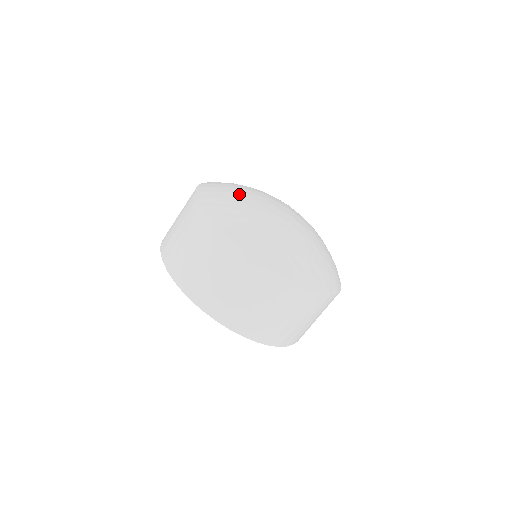
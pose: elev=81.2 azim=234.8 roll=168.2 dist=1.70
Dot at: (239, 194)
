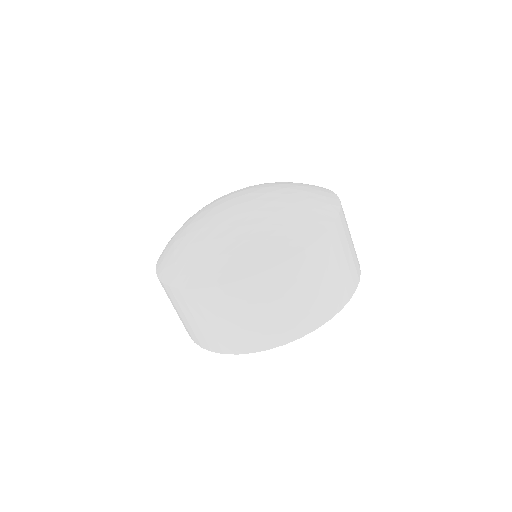
Dot at: (184, 240)
